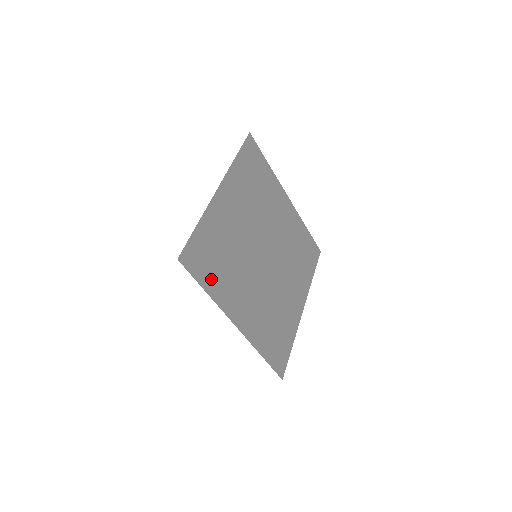
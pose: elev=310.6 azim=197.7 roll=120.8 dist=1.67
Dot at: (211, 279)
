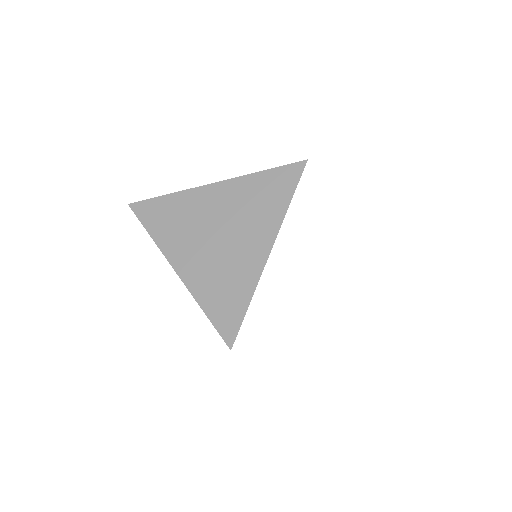
Dot at: occluded
